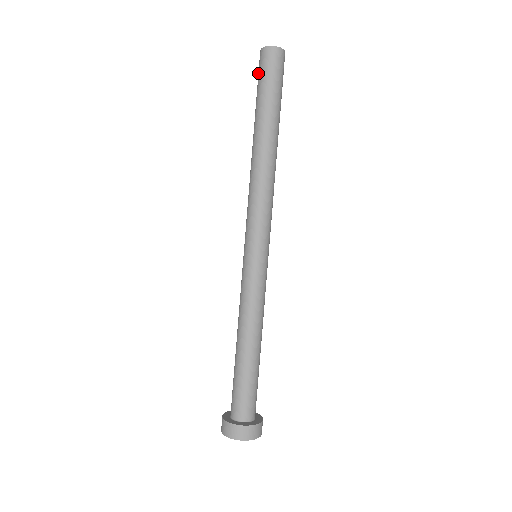
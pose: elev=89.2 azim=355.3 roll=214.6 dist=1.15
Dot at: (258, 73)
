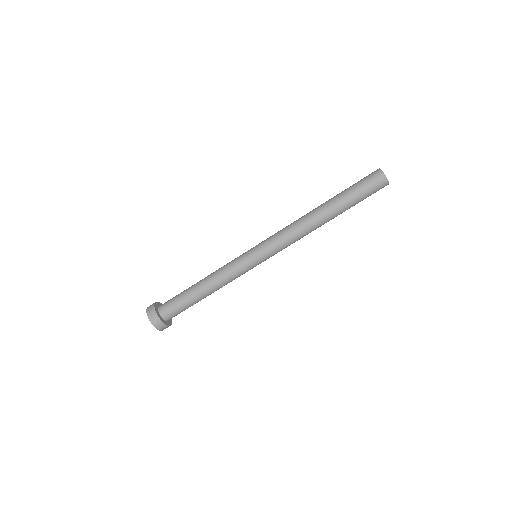
Dot at: (369, 183)
